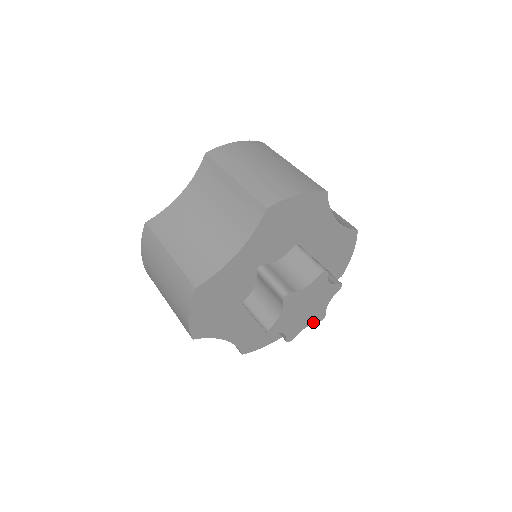
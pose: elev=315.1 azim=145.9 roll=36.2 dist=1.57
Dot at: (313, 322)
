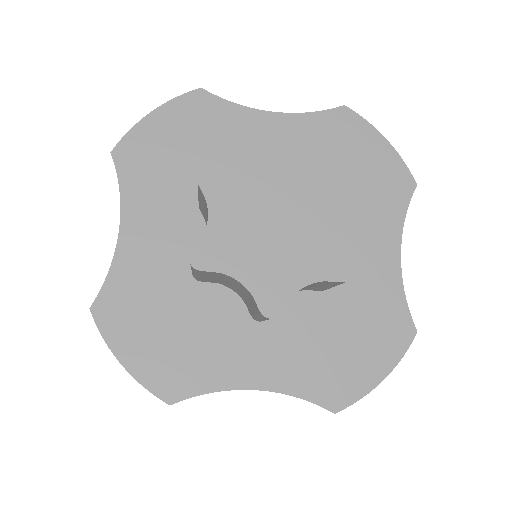
Dot at: (254, 291)
